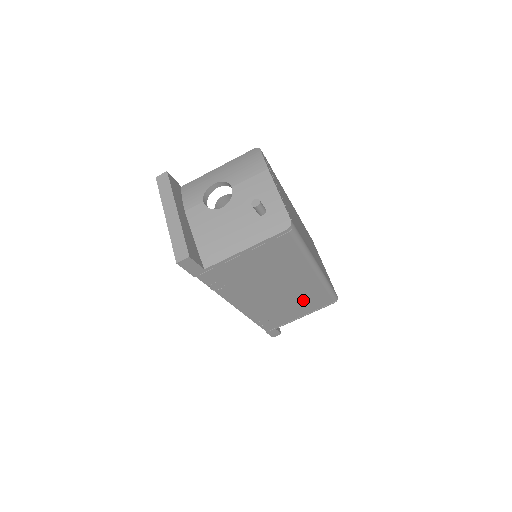
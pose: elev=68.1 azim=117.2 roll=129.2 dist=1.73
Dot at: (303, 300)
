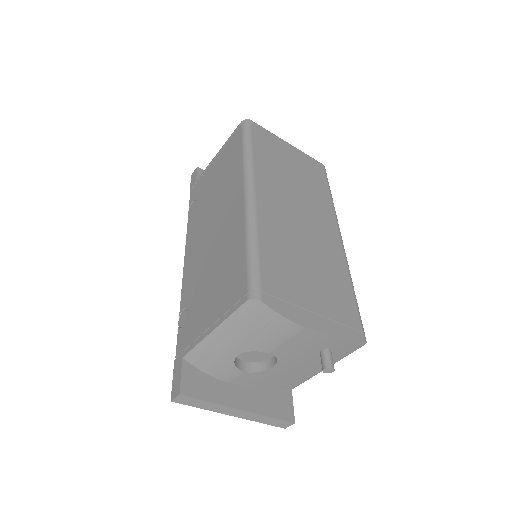
Dot at: occluded
